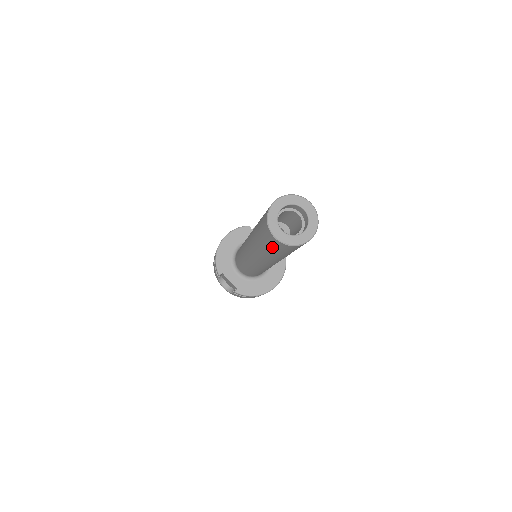
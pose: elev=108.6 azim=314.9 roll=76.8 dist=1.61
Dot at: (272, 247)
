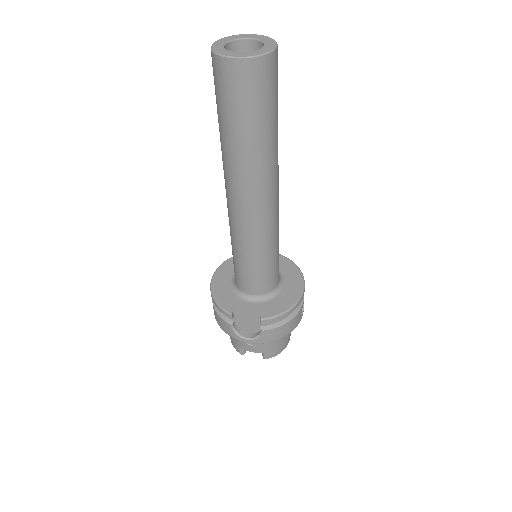
Dot at: (244, 101)
